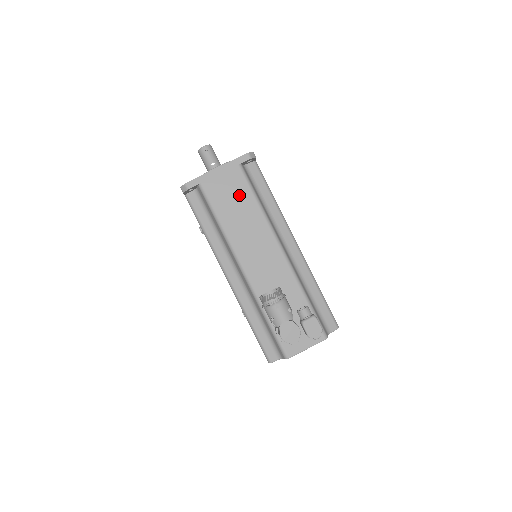
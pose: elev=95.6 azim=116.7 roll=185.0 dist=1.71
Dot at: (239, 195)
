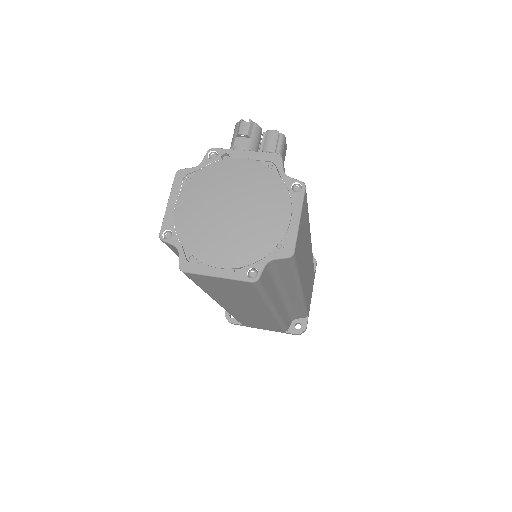
Dot at: occluded
